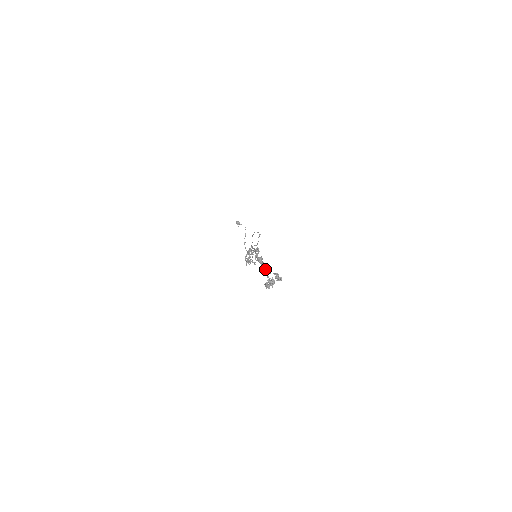
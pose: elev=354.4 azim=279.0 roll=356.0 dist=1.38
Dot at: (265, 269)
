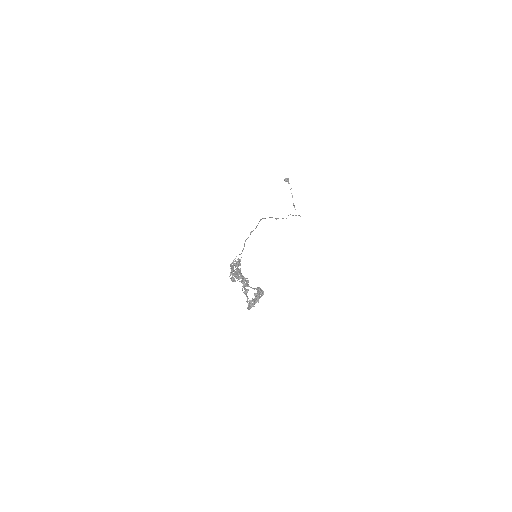
Dot at: (245, 286)
